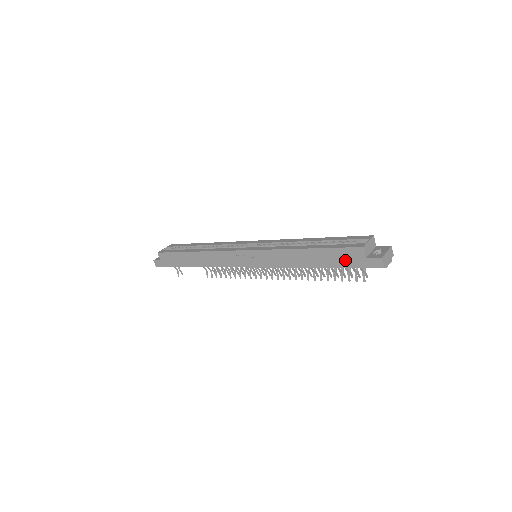
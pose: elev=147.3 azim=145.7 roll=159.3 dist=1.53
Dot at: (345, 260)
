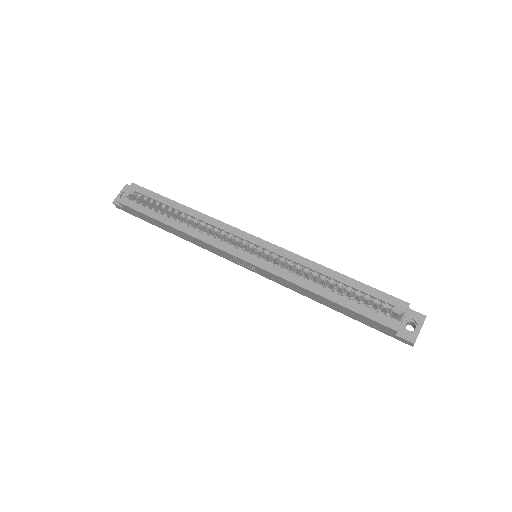
Dot at: (371, 324)
